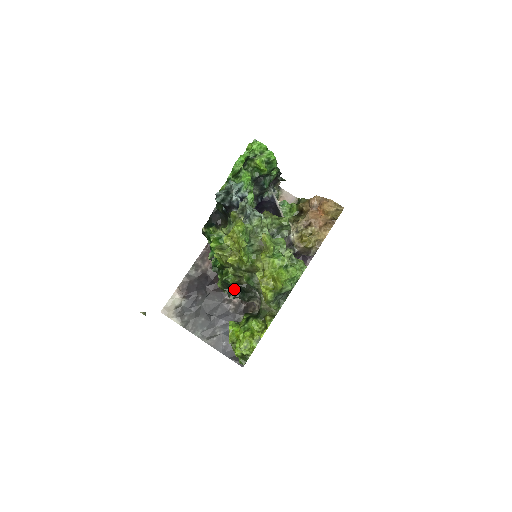
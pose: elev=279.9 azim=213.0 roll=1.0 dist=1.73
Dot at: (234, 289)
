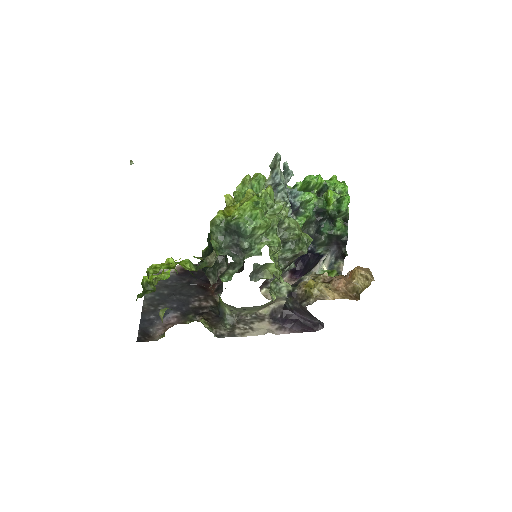
Dot at: occluded
